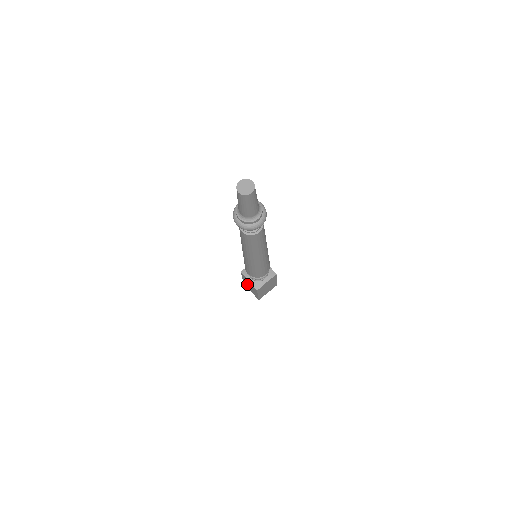
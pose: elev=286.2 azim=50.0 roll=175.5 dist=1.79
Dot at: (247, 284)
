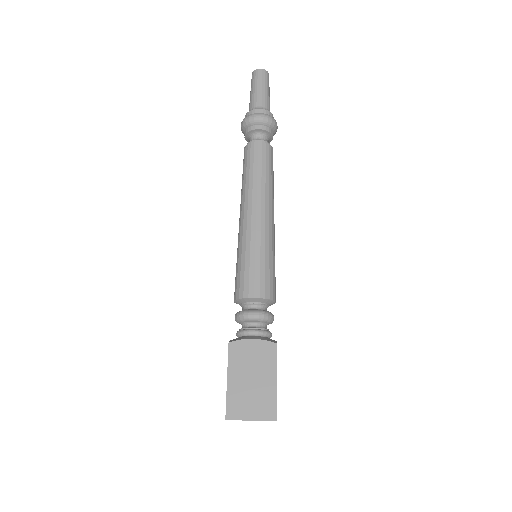
Dot at: occluded
